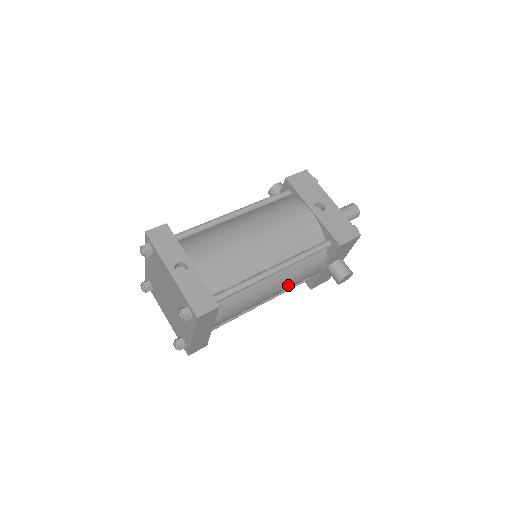
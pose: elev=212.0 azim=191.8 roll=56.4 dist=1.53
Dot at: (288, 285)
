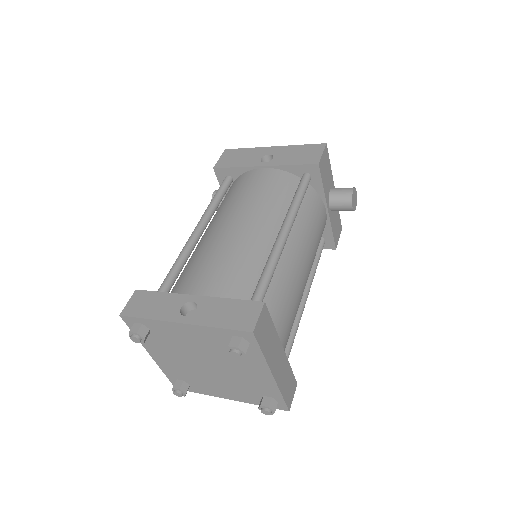
Dot at: (311, 248)
